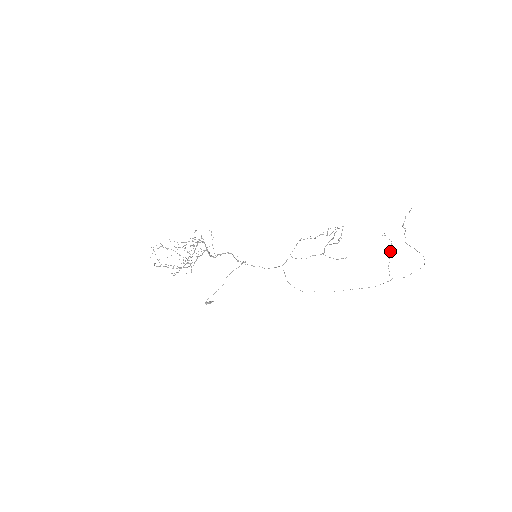
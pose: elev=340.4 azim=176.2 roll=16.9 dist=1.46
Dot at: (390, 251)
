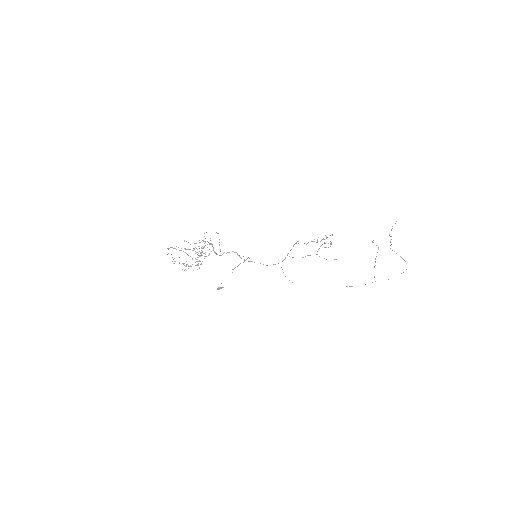
Dot at: (376, 256)
